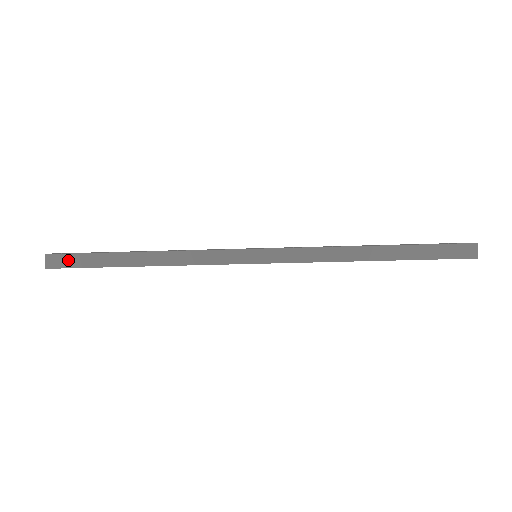
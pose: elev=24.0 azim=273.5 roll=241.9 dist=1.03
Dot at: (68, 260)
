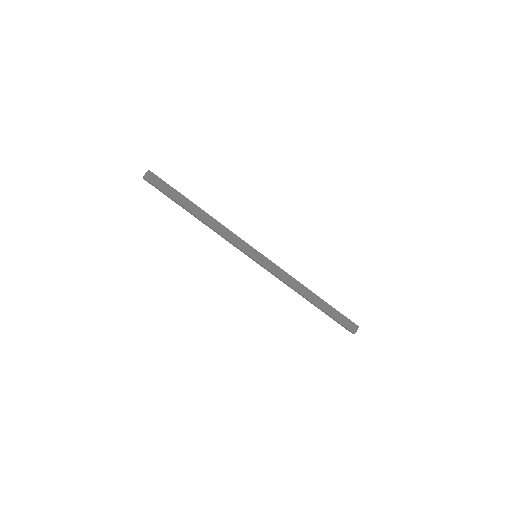
Dot at: (159, 182)
